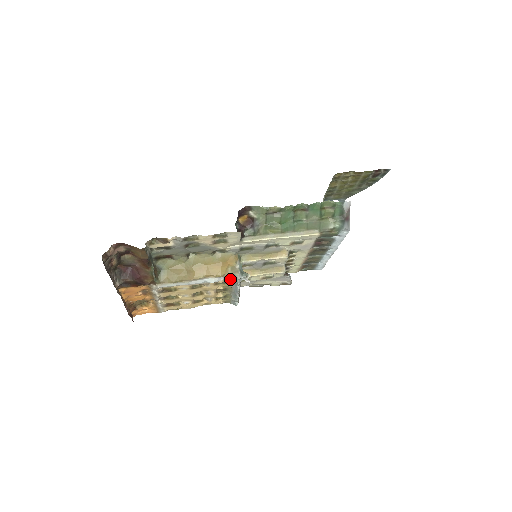
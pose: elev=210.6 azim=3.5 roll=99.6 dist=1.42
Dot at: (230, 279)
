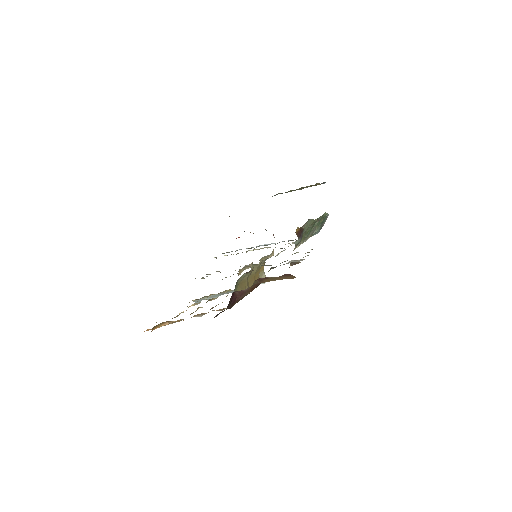
Dot at: occluded
